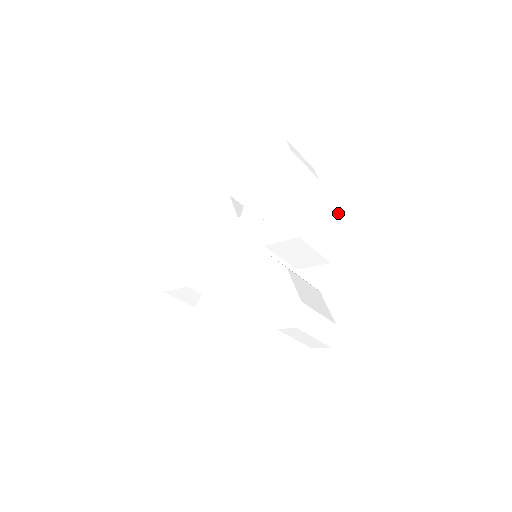
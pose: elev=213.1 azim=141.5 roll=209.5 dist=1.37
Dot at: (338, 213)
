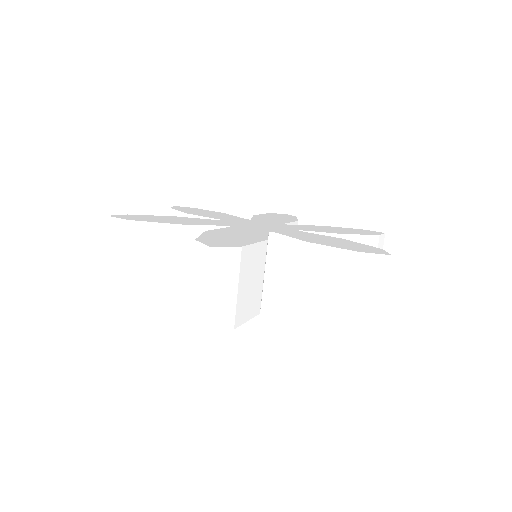
Dot at: (360, 254)
